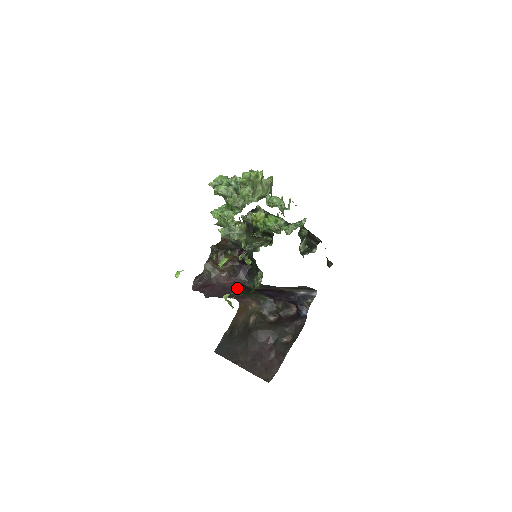
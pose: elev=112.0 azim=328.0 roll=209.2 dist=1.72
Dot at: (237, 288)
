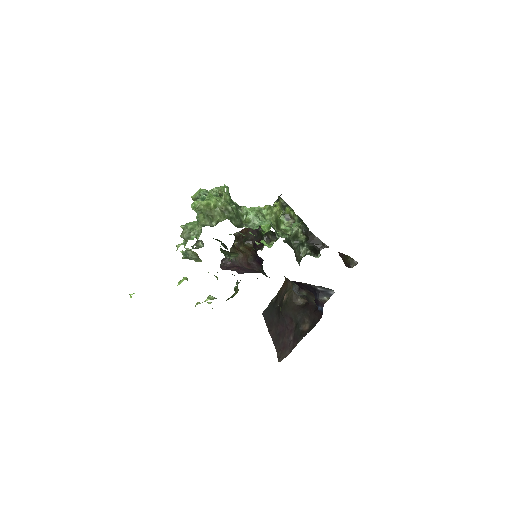
Dot at: (210, 297)
